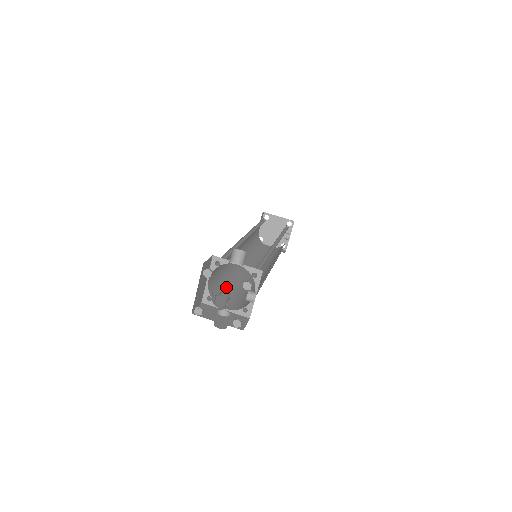
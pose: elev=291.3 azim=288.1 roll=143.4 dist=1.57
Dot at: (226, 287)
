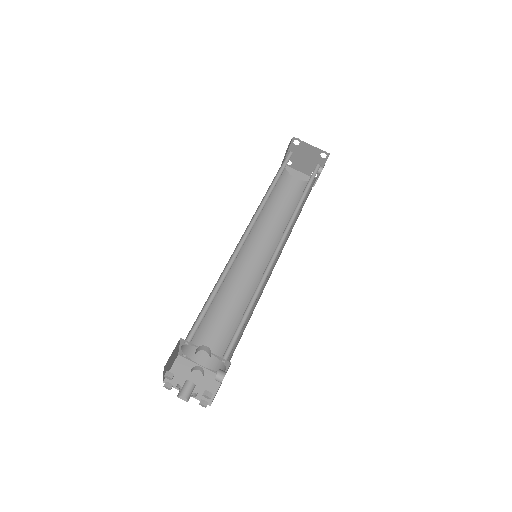
Dot at: (210, 319)
